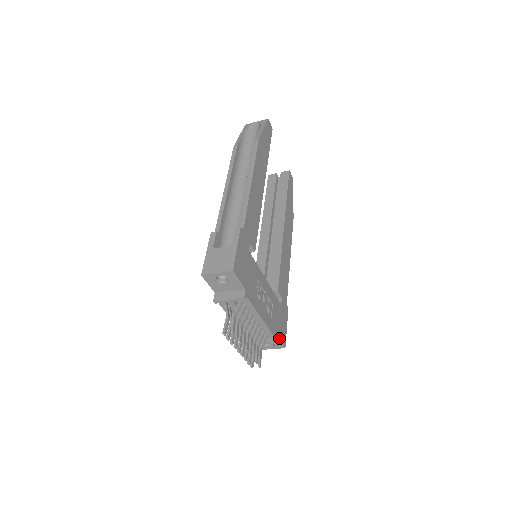
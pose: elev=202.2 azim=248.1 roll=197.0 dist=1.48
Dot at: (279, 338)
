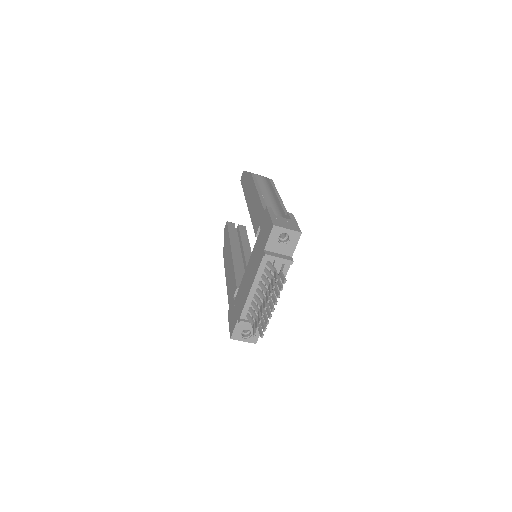
Dot at: occluded
